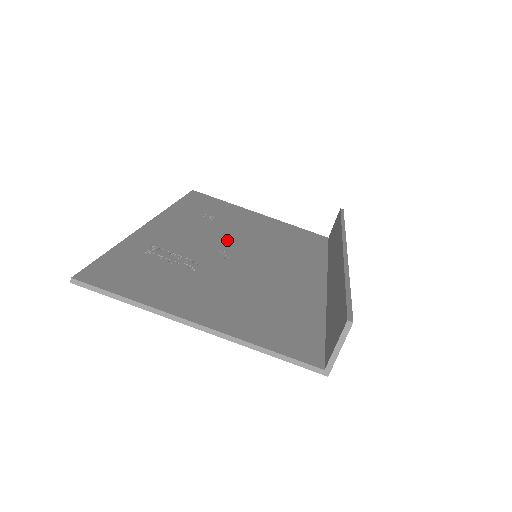
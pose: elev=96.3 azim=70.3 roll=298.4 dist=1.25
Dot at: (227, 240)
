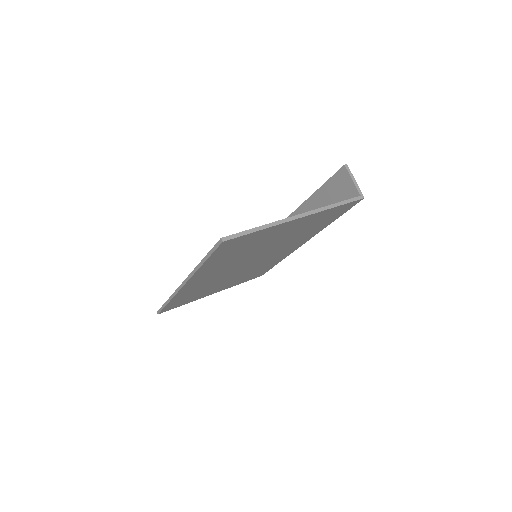
Dot at: occluded
